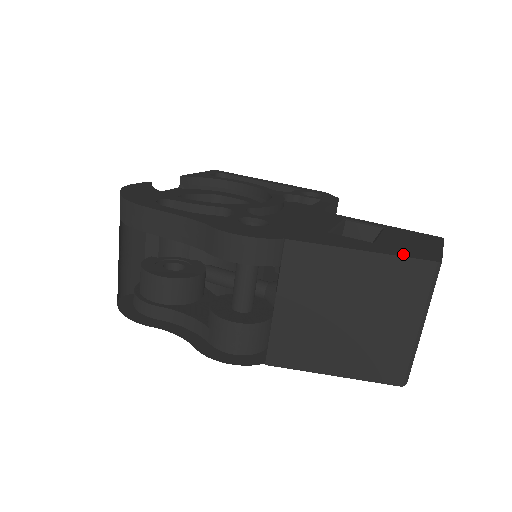
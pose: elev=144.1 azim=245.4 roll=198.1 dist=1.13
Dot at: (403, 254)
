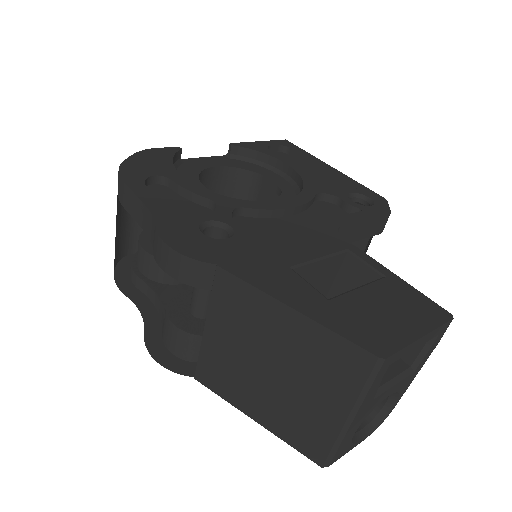
Dot at: (343, 330)
